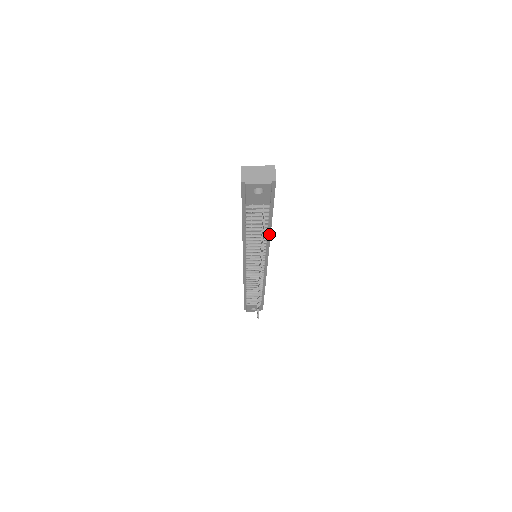
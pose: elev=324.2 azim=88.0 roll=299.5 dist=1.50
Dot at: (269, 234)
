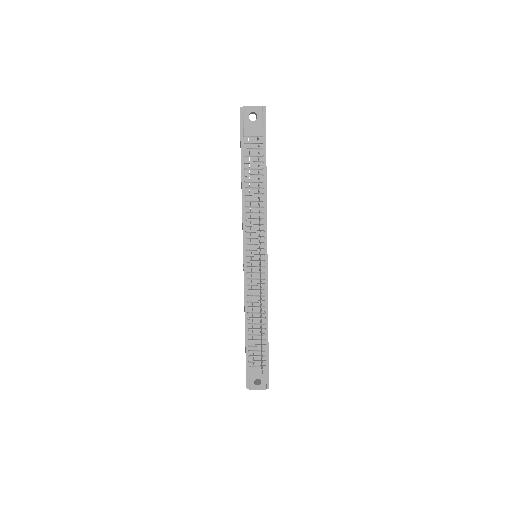
Dot at: (265, 193)
